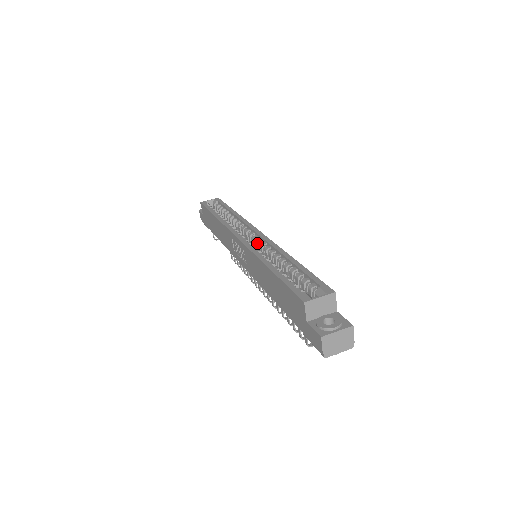
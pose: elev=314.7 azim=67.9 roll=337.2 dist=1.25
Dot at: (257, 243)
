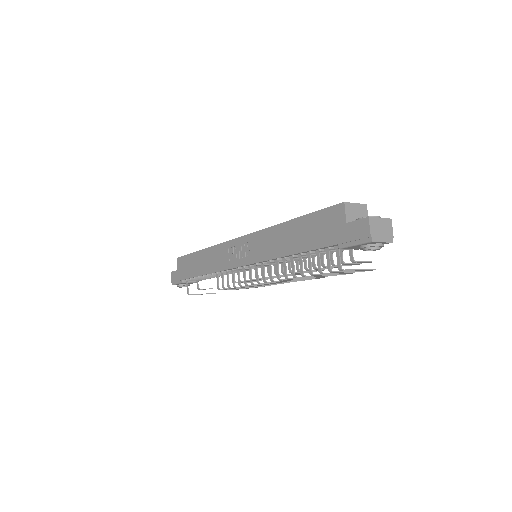
Dot at: occluded
